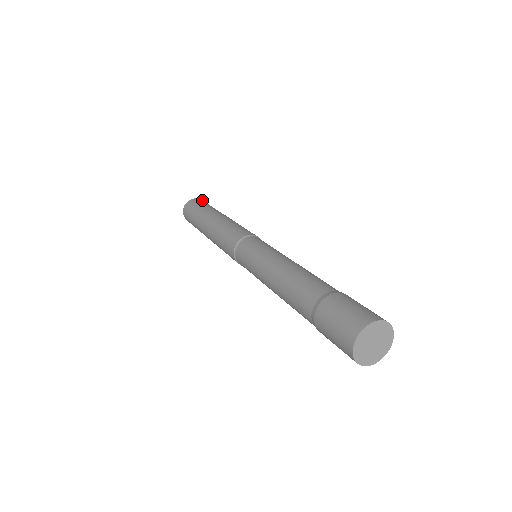
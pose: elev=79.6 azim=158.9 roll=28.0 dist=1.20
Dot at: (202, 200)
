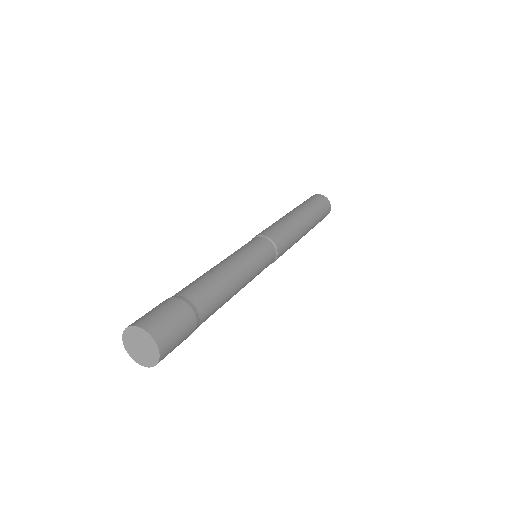
Dot at: (317, 195)
